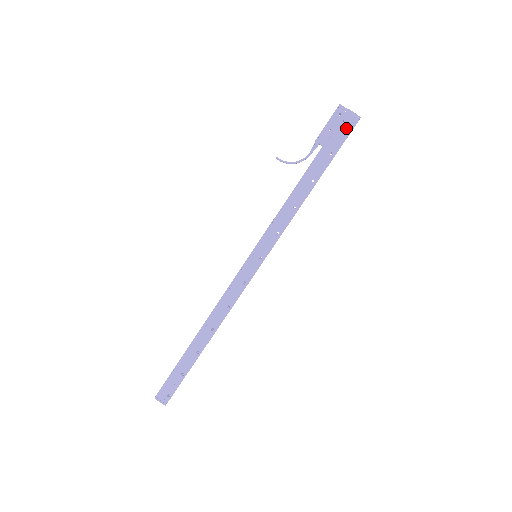
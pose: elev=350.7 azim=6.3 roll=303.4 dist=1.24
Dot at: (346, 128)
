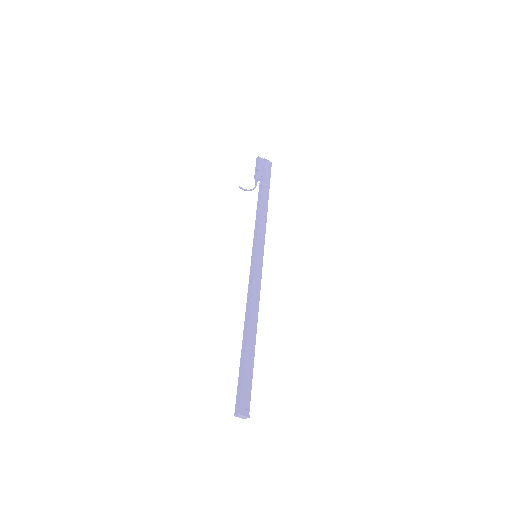
Dot at: (268, 169)
